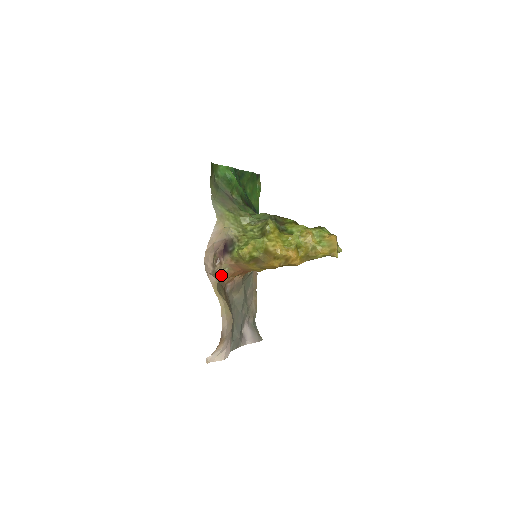
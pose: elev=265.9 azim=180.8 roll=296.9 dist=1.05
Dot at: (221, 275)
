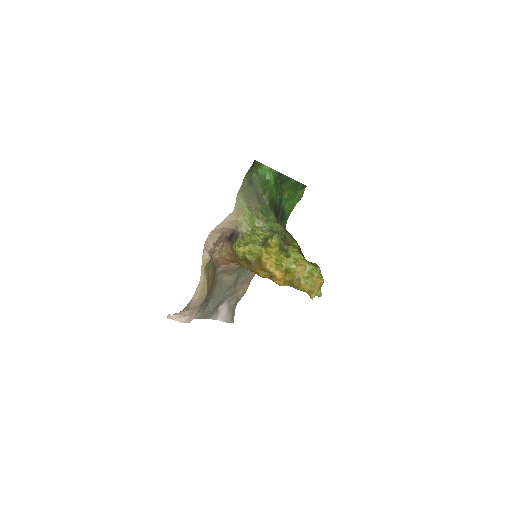
Dot at: (218, 255)
